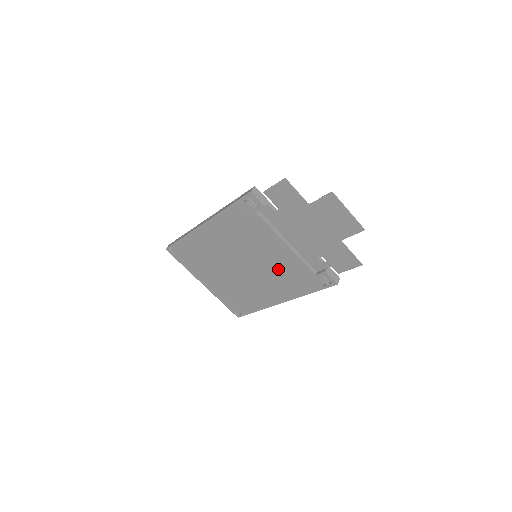
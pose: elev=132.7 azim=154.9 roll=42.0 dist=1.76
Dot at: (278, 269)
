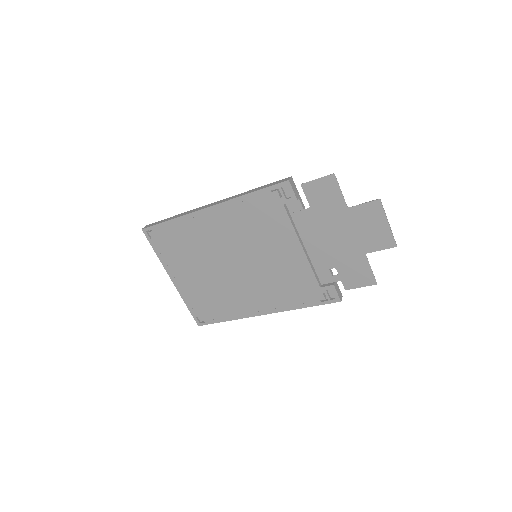
Dot at: (278, 274)
